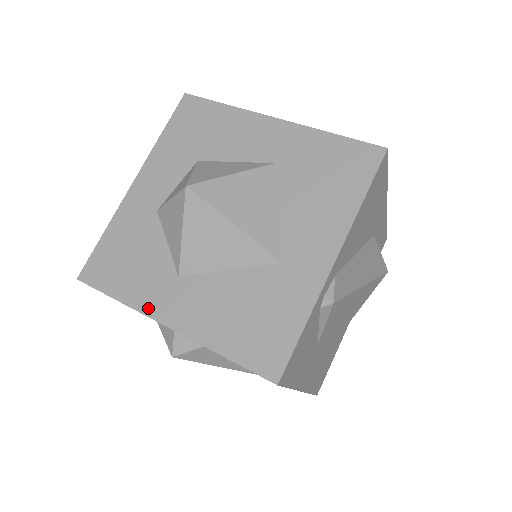
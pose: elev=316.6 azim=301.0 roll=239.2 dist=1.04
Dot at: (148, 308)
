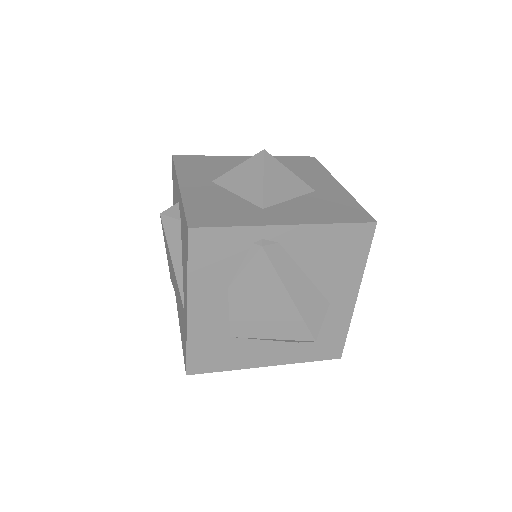
Dot at: (183, 178)
